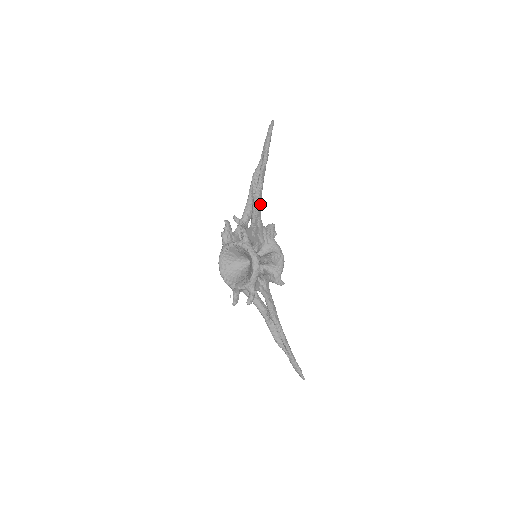
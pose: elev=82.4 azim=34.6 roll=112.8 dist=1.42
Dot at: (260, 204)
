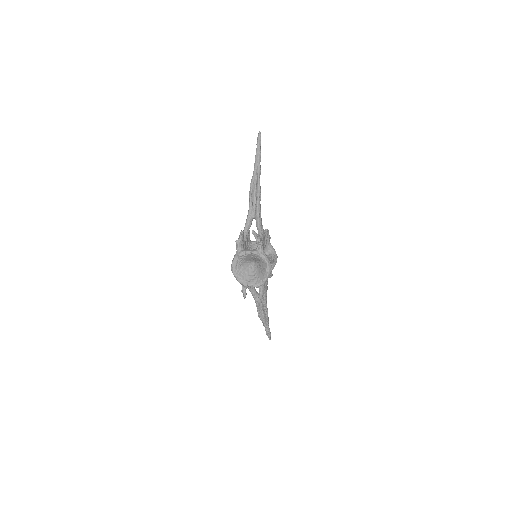
Dot at: occluded
